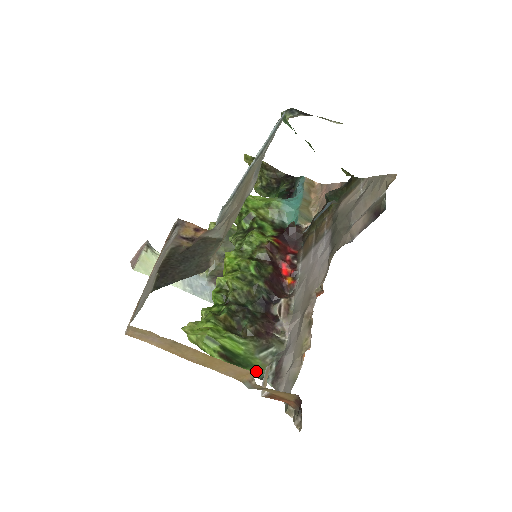
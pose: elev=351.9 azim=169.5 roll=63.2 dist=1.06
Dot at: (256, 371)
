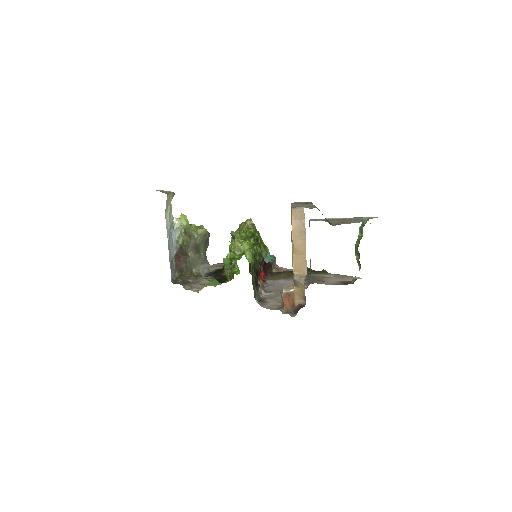
Dot at: (254, 290)
